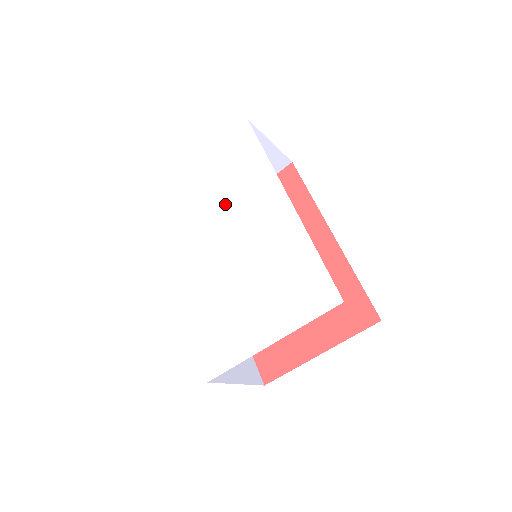
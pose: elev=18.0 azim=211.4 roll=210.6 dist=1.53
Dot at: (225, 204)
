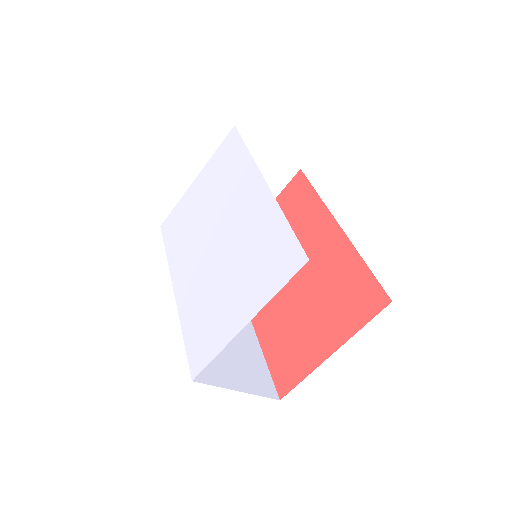
Dot at: (215, 204)
